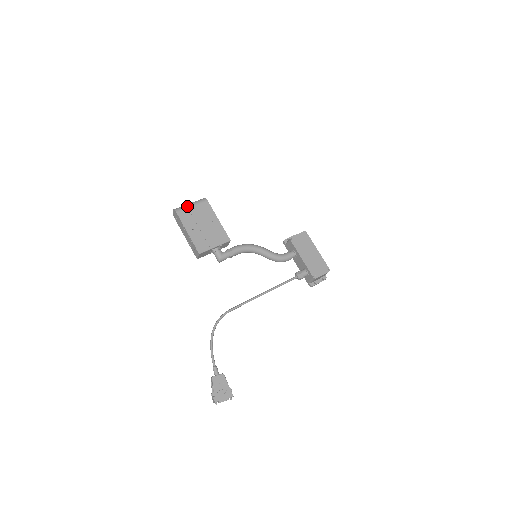
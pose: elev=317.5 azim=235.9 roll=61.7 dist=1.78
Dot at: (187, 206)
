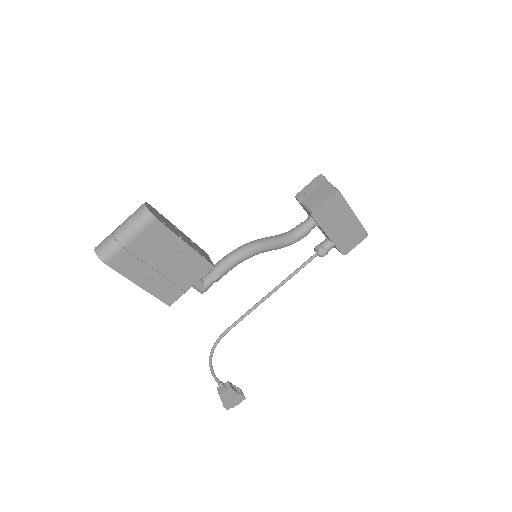
Dot at: (121, 245)
